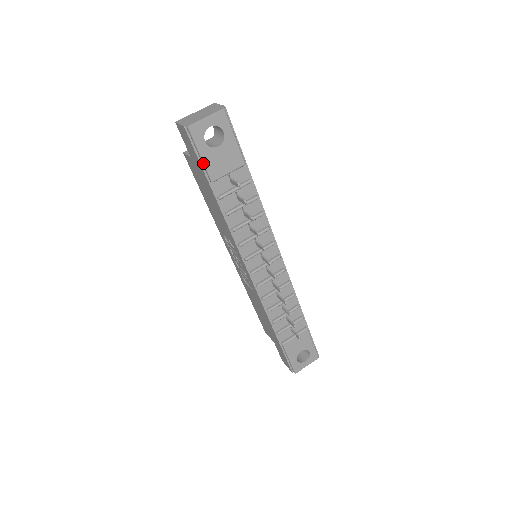
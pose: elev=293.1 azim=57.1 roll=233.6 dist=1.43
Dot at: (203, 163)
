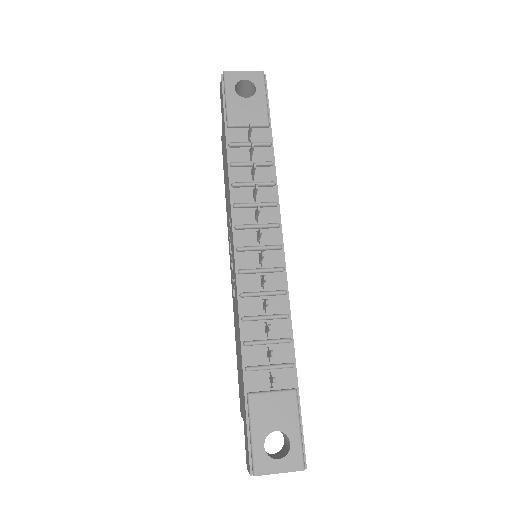
Dot at: (226, 106)
